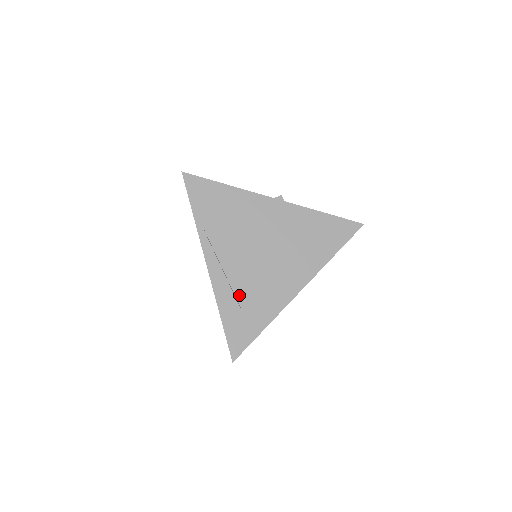
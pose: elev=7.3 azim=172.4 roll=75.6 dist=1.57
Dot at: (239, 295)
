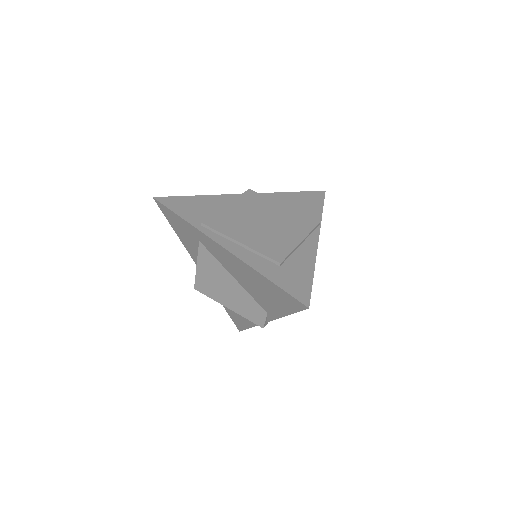
Dot at: (270, 255)
